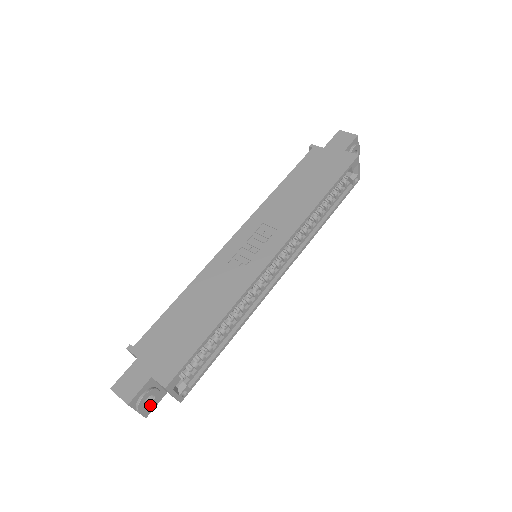
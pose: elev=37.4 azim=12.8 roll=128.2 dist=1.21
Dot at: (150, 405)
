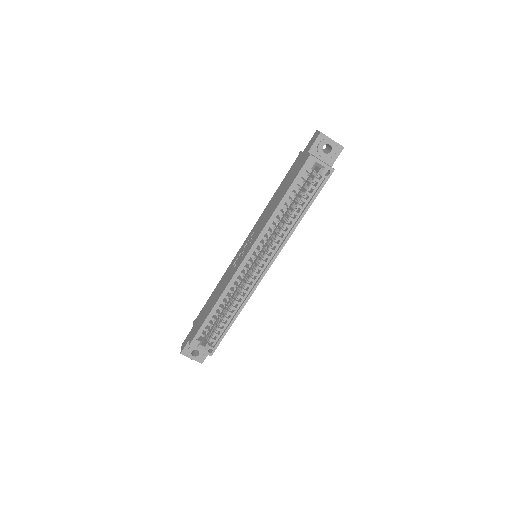
Dot at: (198, 356)
